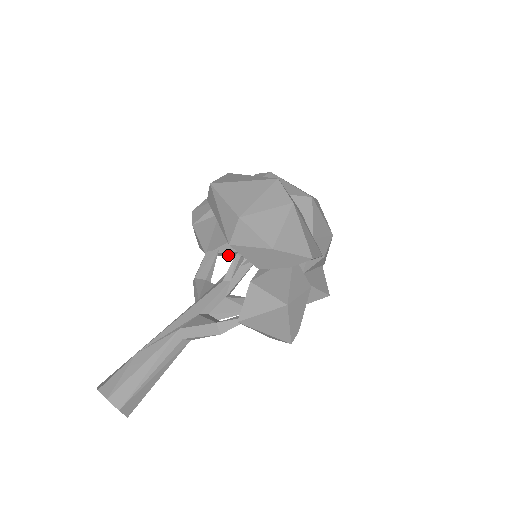
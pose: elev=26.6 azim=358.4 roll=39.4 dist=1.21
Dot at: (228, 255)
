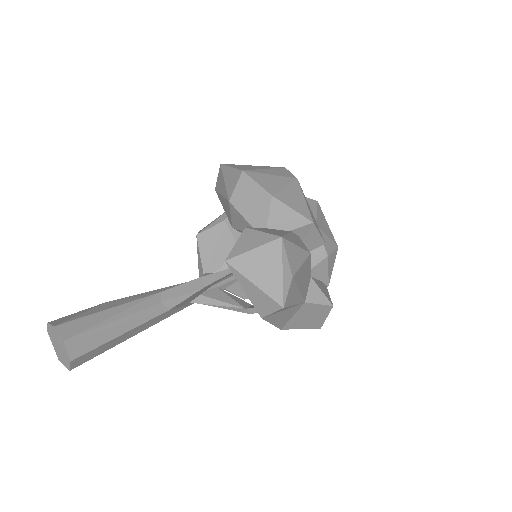
Dot at: occluded
